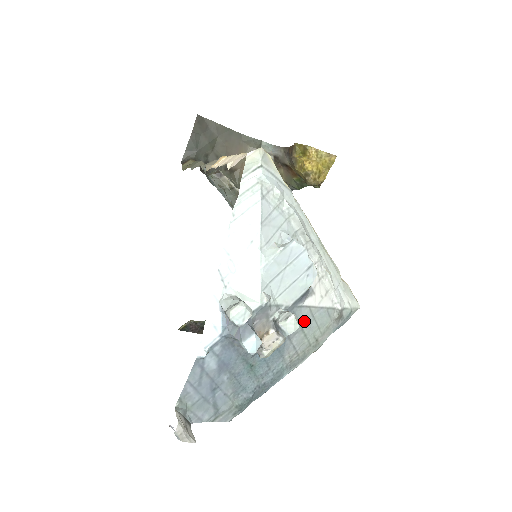
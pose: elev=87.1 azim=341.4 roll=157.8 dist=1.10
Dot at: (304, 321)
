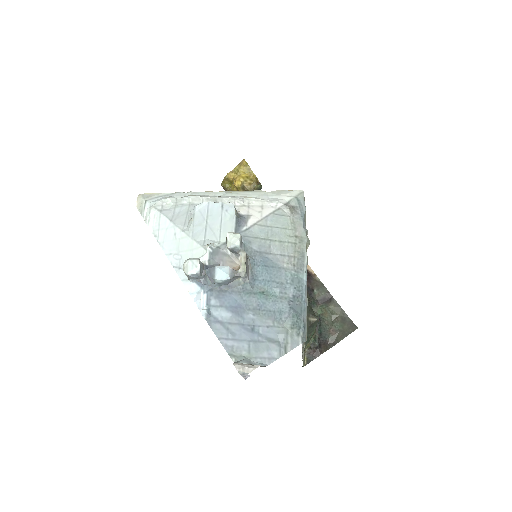
Dot at: (264, 235)
